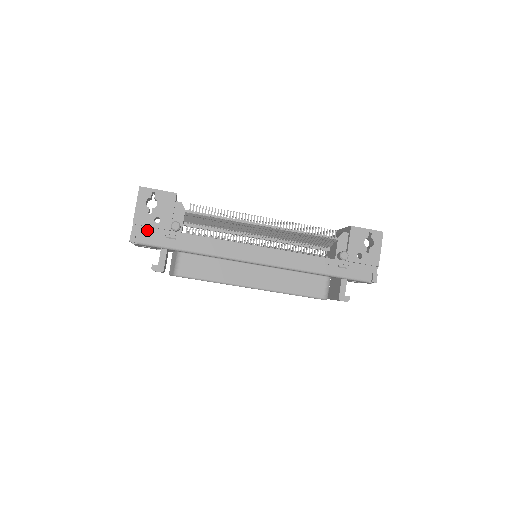
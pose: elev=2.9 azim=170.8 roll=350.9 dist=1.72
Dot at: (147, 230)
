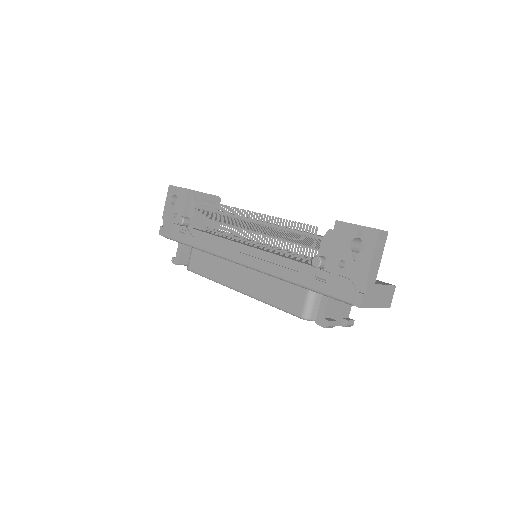
Dot at: (170, 225)
